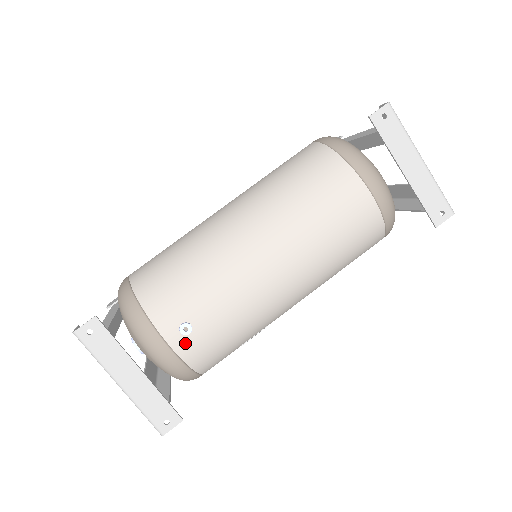
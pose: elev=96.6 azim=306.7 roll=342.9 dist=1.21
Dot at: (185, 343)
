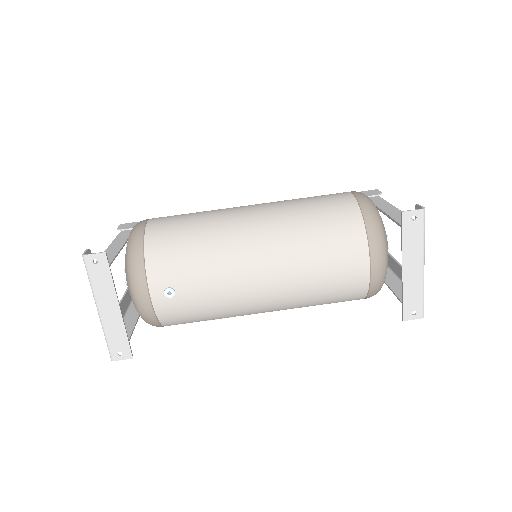
Dot at: (164, 302)
